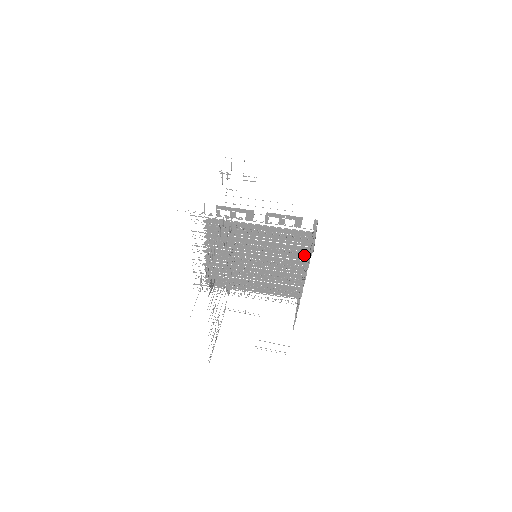
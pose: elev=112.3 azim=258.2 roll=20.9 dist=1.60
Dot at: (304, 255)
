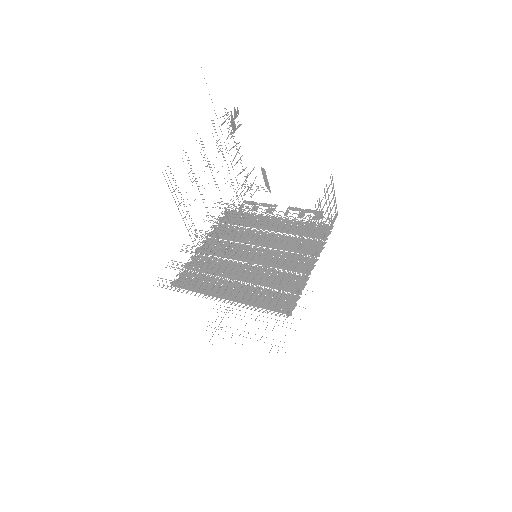
Dot at: occluded
